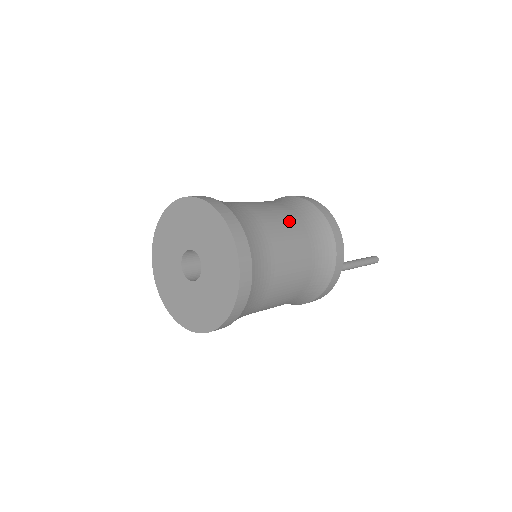
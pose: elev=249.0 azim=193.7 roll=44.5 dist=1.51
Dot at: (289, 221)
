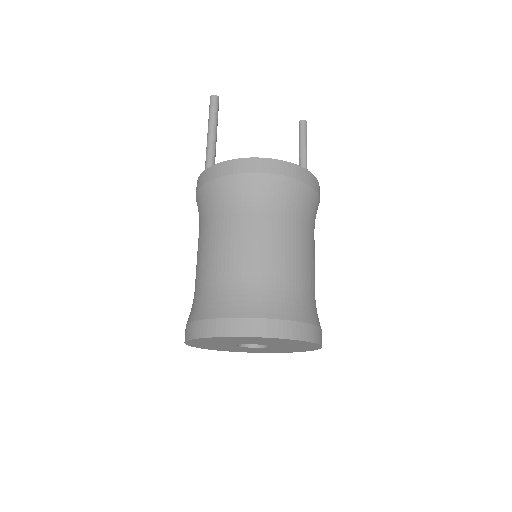
Dot at: (305, 242)
